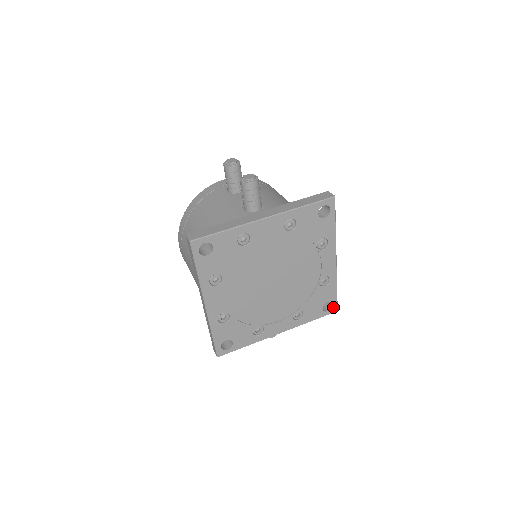
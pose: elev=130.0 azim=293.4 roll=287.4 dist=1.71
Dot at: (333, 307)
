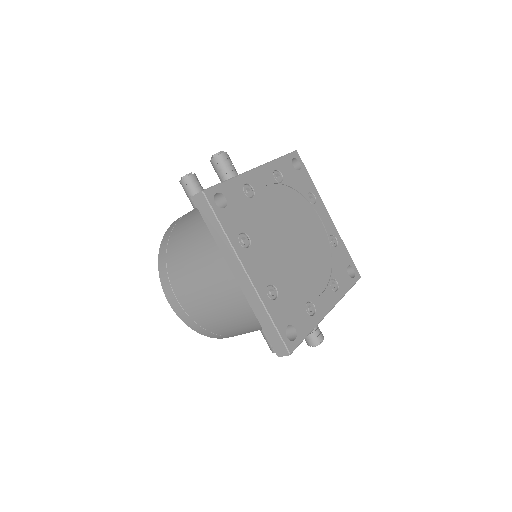
Dot at: (355, 272)
